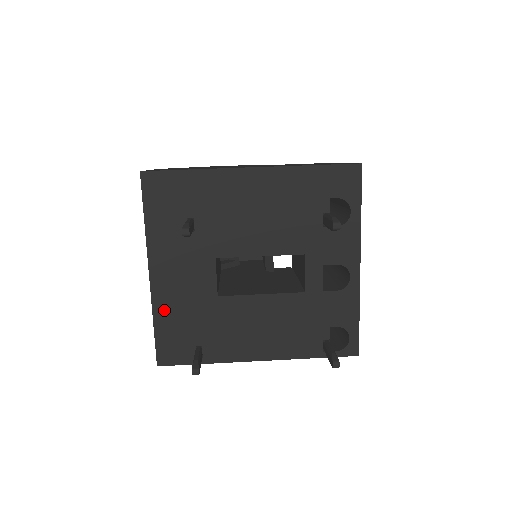
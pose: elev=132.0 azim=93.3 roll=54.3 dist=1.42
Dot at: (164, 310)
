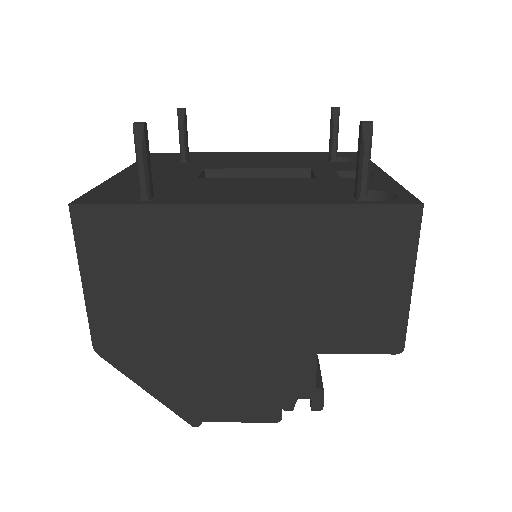
Dot at: (120, 182)
